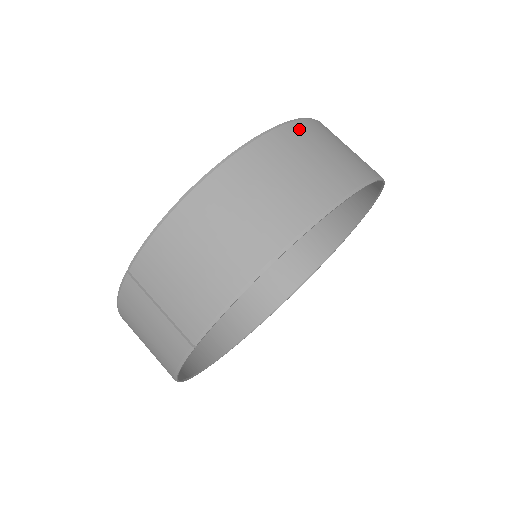
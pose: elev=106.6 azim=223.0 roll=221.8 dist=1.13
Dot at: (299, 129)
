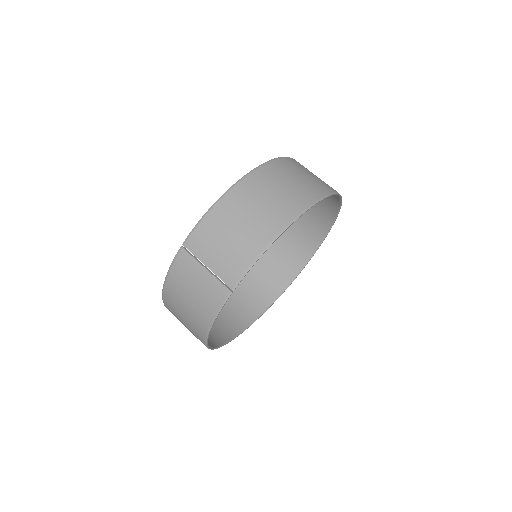
Dot at: (290, 161)
